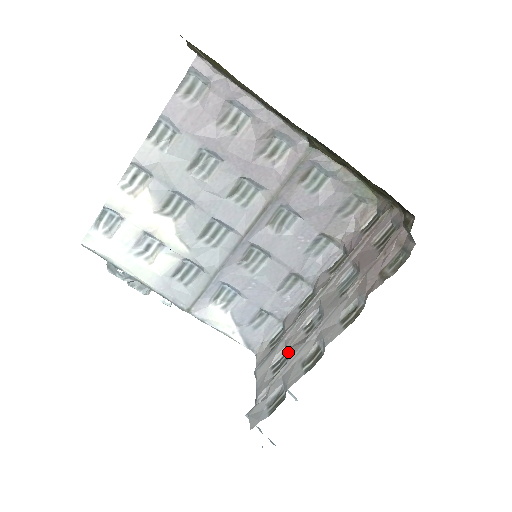
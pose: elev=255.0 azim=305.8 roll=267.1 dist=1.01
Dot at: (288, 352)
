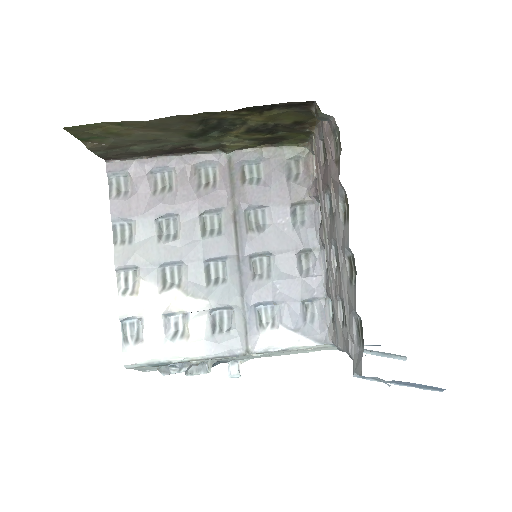
Dot at: (339, 296)
